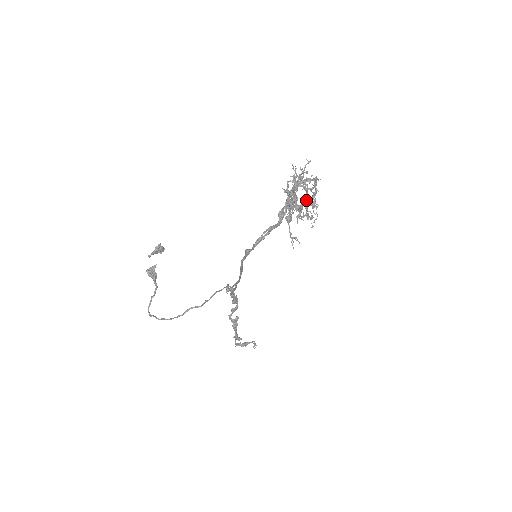
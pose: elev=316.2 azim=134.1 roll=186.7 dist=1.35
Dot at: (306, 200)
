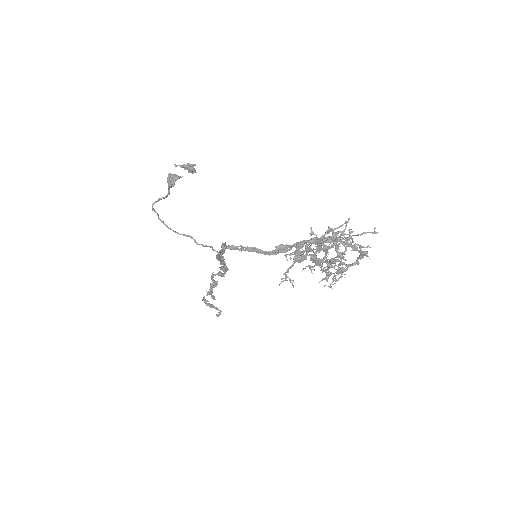
Dot at: (333, 260)
